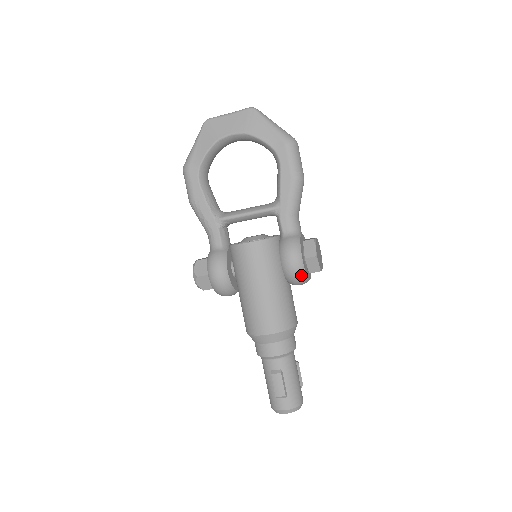
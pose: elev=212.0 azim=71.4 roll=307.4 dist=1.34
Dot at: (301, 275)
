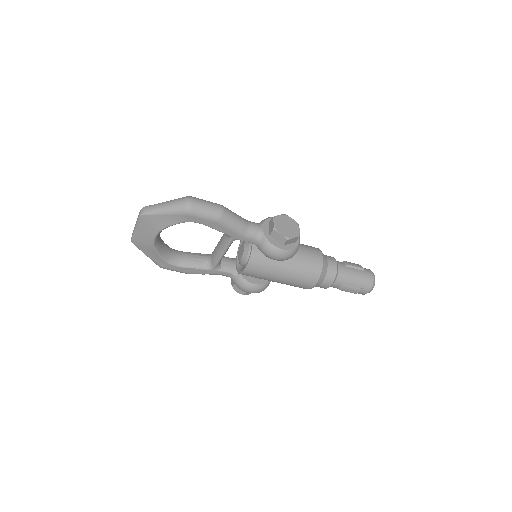
Dot at: (292, 253)
